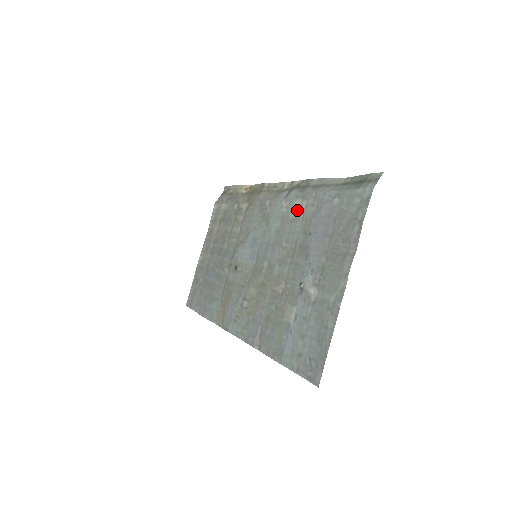
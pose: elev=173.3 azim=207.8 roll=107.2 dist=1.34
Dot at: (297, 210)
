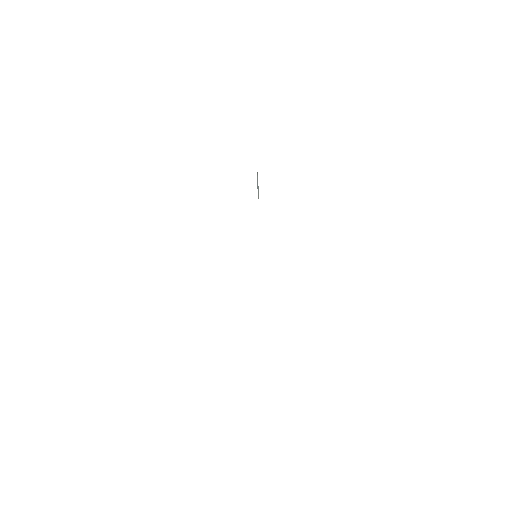
Dot at: occluded
